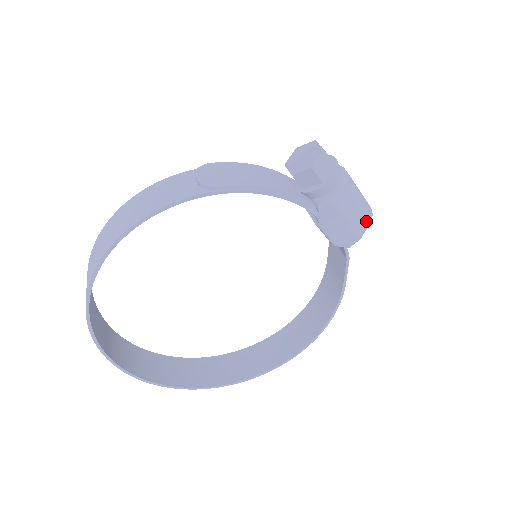
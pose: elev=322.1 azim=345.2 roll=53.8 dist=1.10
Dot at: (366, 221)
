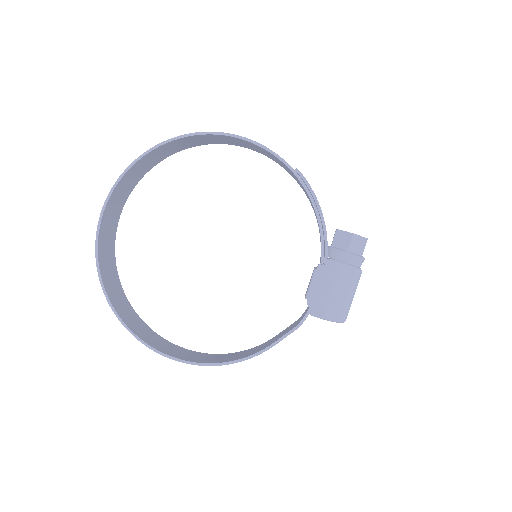
Dot at: (338, 314)
